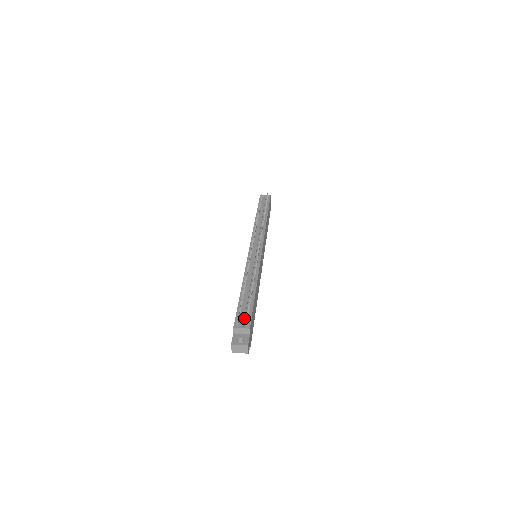
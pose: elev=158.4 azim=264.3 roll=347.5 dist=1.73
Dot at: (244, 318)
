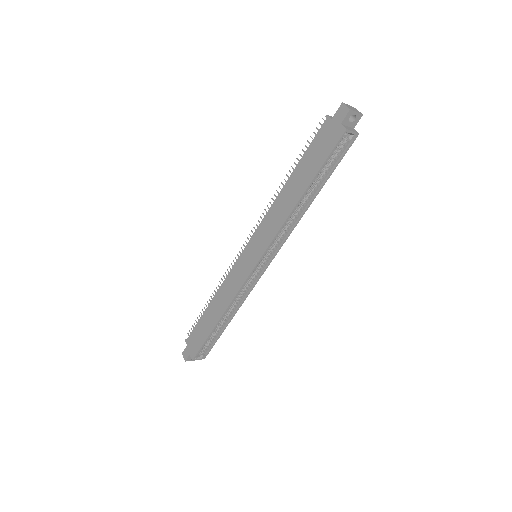
Dot at: occluded
